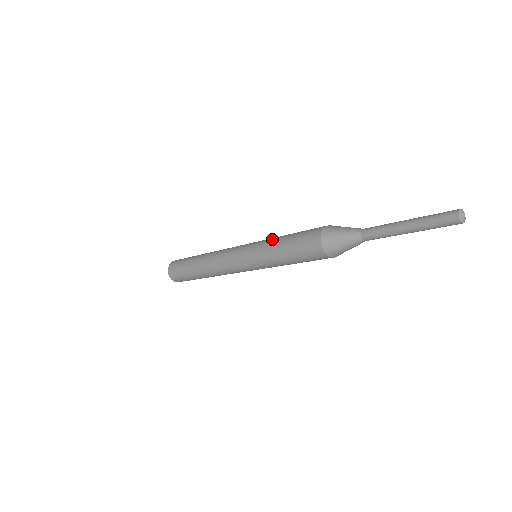
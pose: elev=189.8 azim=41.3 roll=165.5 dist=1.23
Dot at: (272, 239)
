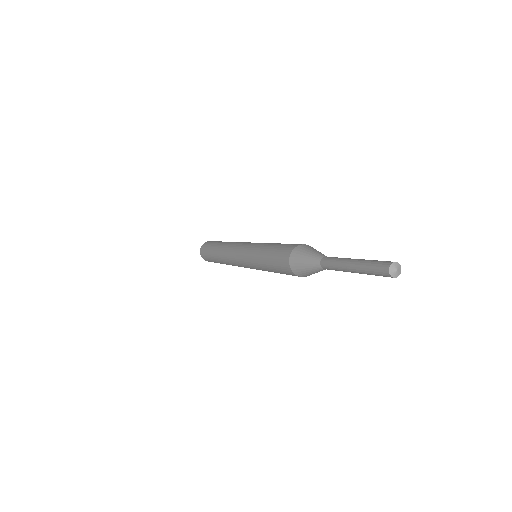
Dot at: (271, 243)
